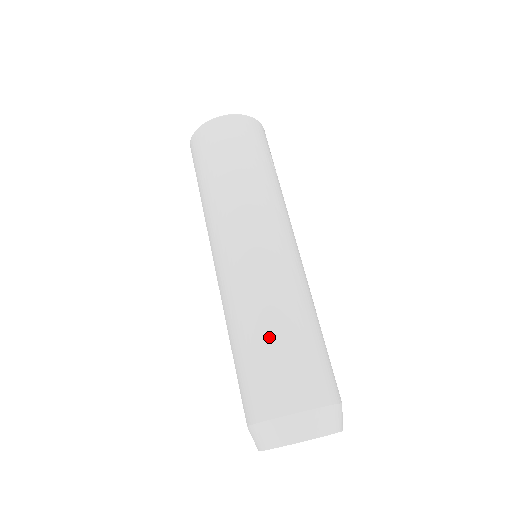
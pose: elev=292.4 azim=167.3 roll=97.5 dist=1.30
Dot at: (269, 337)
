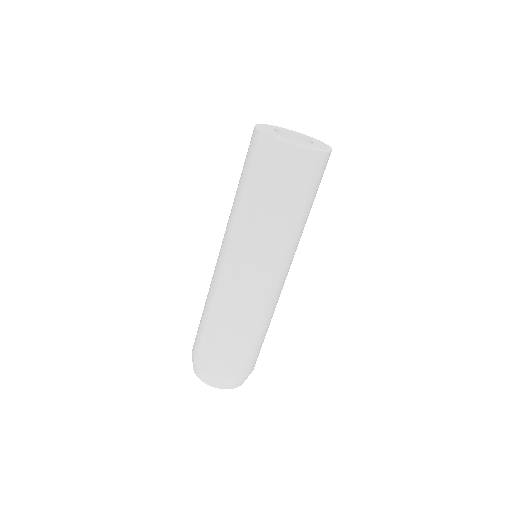
Dot at: (258, 338)
